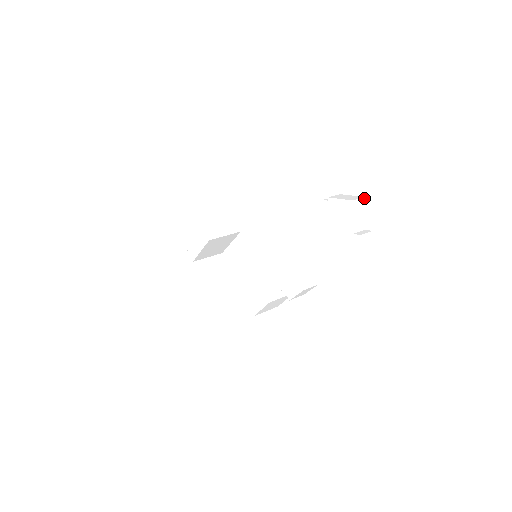
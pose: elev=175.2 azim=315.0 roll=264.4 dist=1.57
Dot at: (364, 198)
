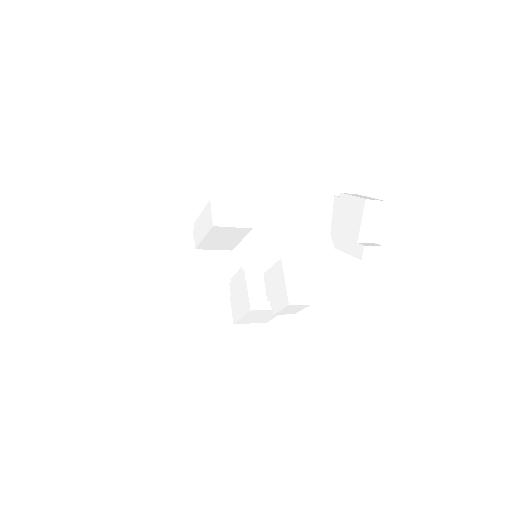
Dot at: (383, 202)
